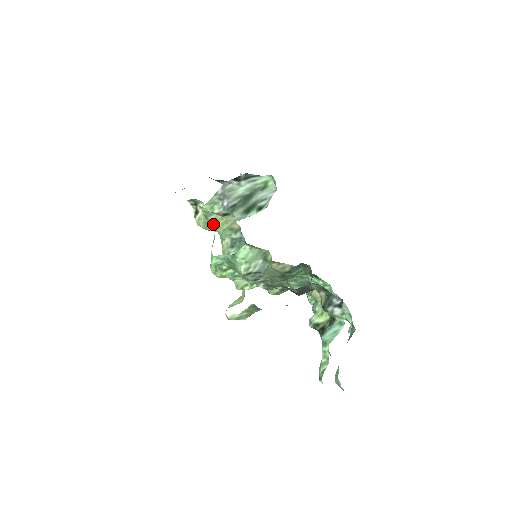
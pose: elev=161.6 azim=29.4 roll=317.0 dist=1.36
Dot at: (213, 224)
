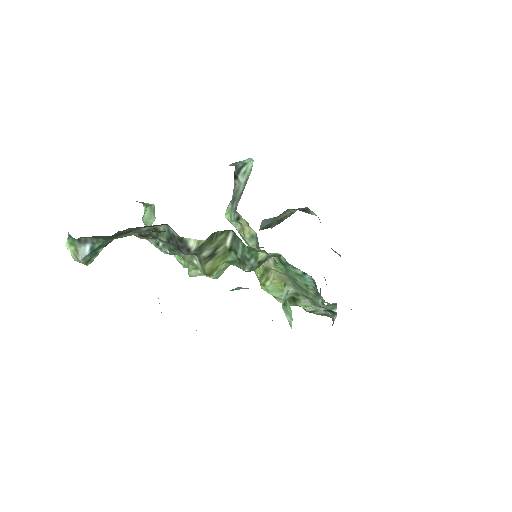
Dot at: (242, 236)
